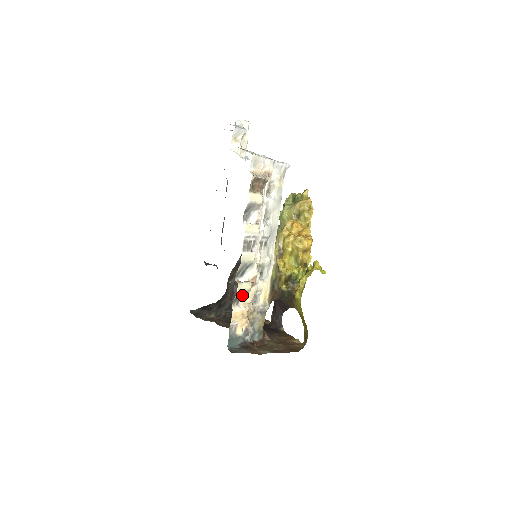
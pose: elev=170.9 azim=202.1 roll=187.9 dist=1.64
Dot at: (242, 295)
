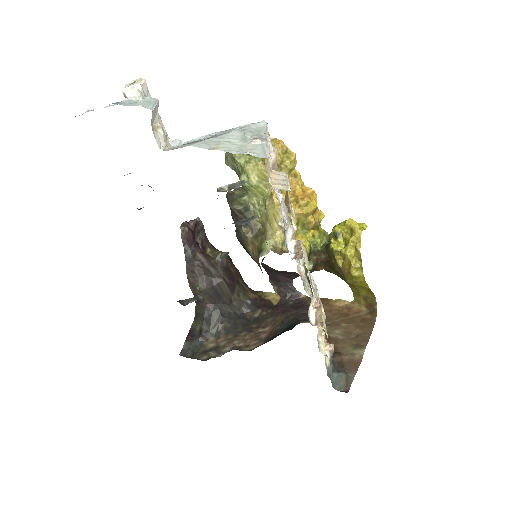
Dot at: occluded
